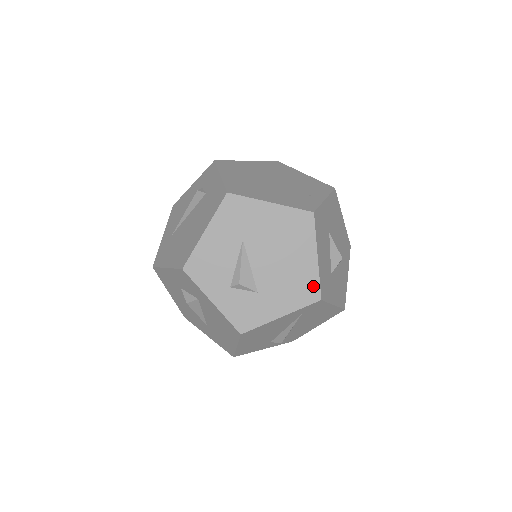
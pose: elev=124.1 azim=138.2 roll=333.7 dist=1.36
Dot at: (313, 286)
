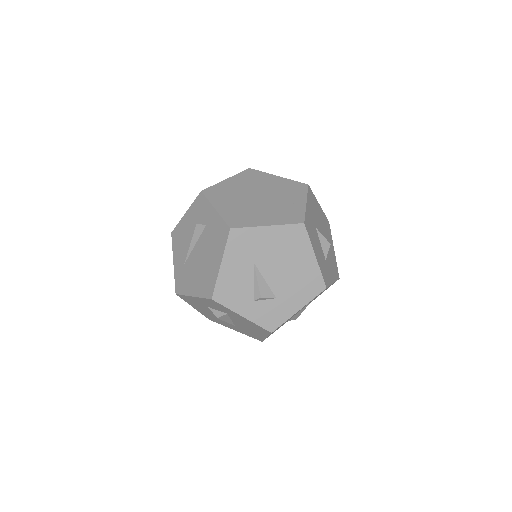
Dot at: (318, 280)
